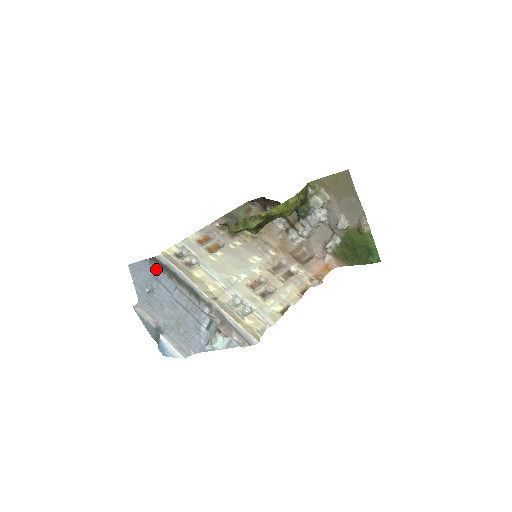
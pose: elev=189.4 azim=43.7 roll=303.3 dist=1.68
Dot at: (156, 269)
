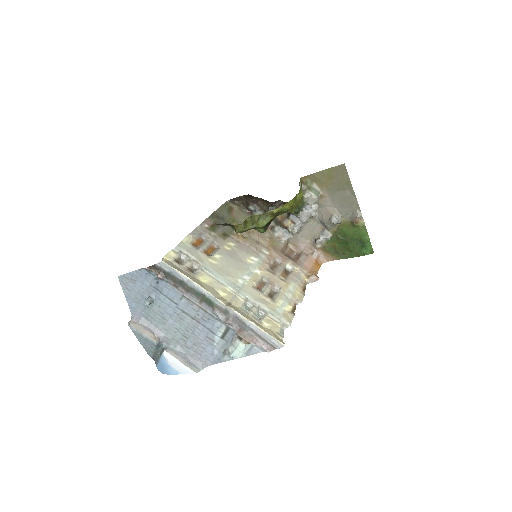
Dot at: (156, 278)
